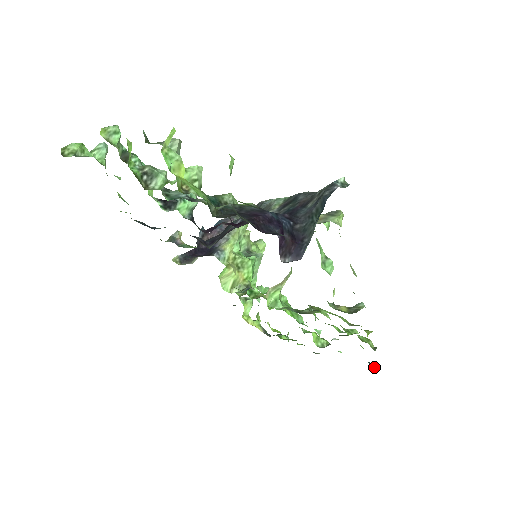
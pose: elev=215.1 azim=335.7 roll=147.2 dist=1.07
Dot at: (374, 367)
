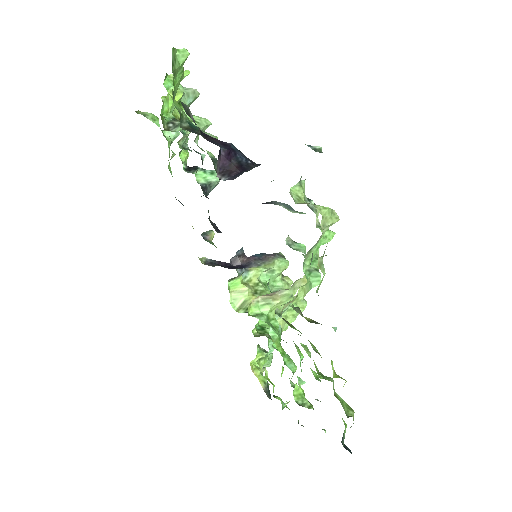
Dot at: (345, 448)
